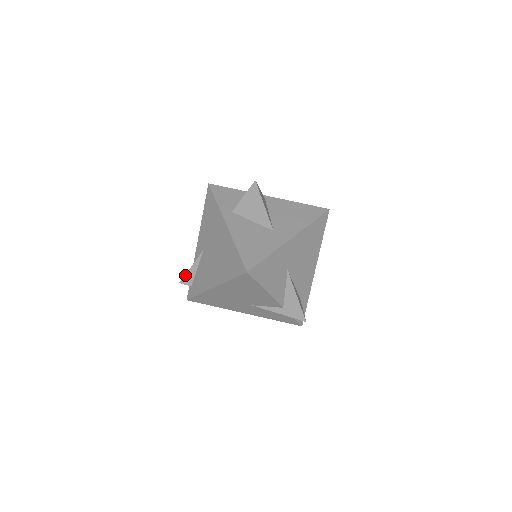
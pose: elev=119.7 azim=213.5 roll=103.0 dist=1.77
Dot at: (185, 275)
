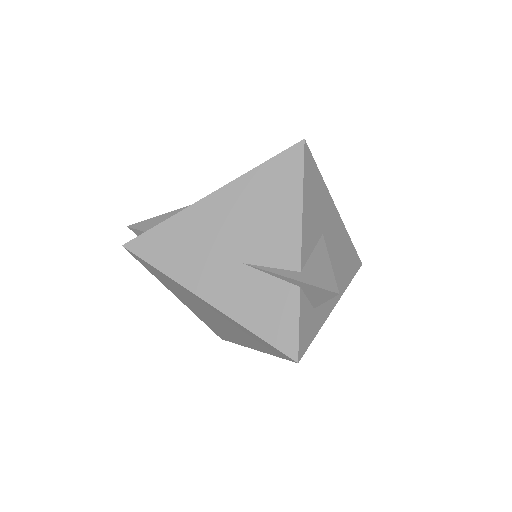
Dot at: (145, 220)
